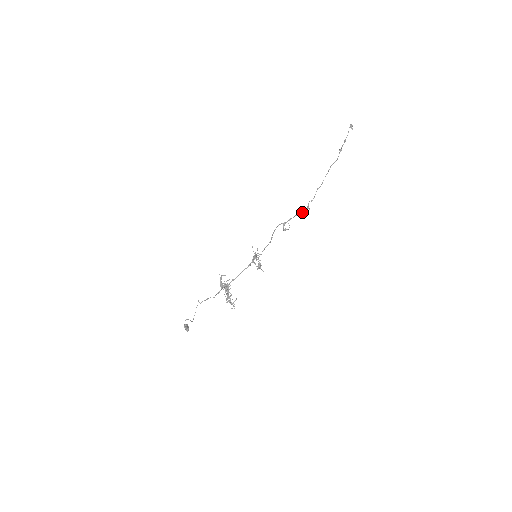
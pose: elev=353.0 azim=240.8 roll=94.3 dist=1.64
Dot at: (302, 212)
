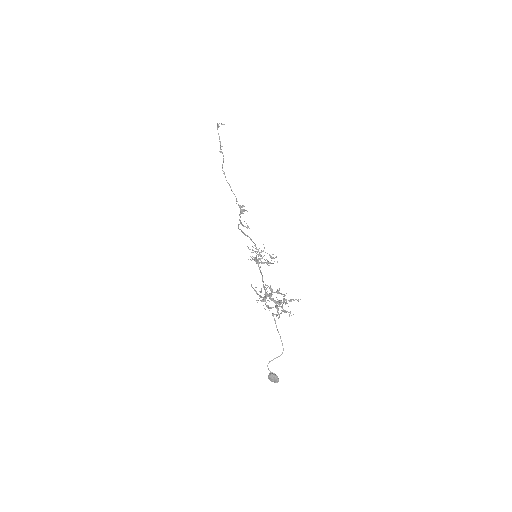
Dot at: (241, 211)
